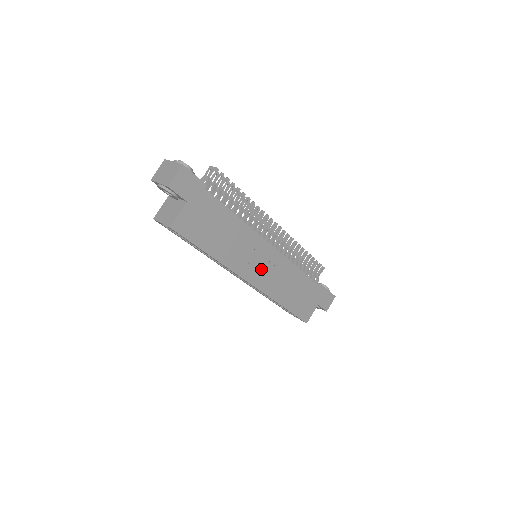
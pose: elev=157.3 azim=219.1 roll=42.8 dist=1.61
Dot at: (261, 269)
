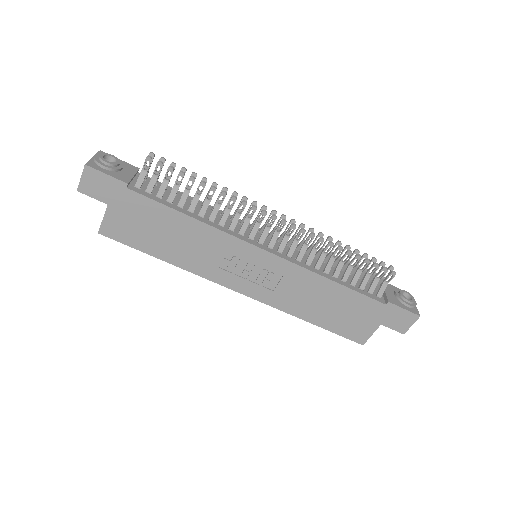
Dot at: (253, 276)
